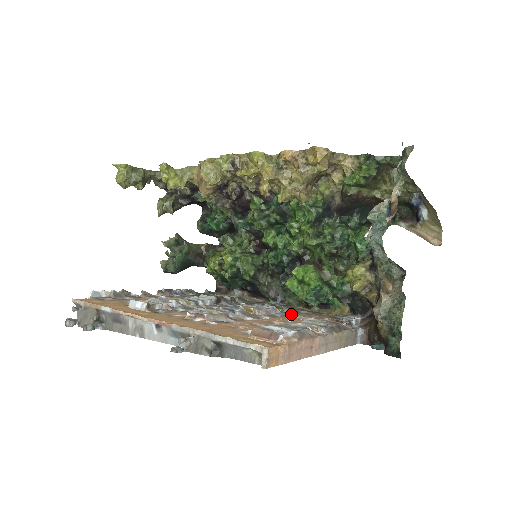
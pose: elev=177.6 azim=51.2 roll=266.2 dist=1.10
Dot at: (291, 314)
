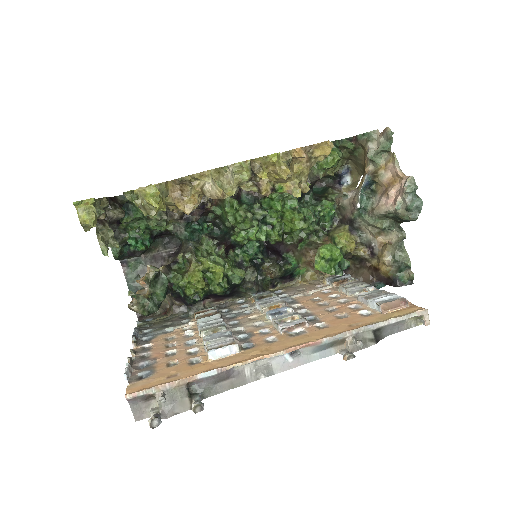
Dot at: (292, 295)
